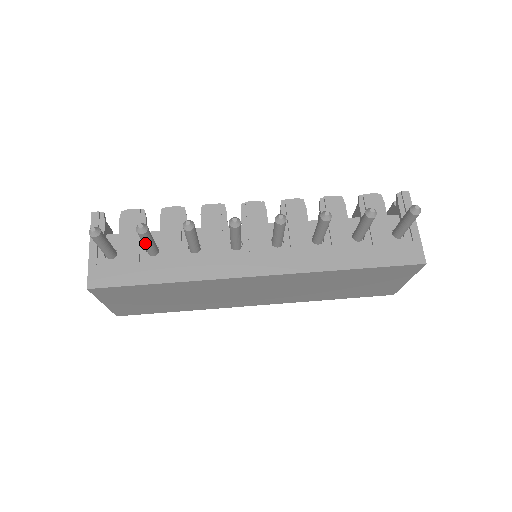
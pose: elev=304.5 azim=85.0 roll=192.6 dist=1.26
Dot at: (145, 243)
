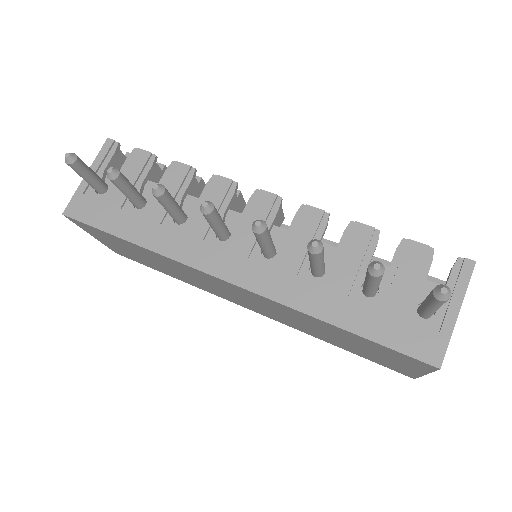
Dot at: (121, 191)
